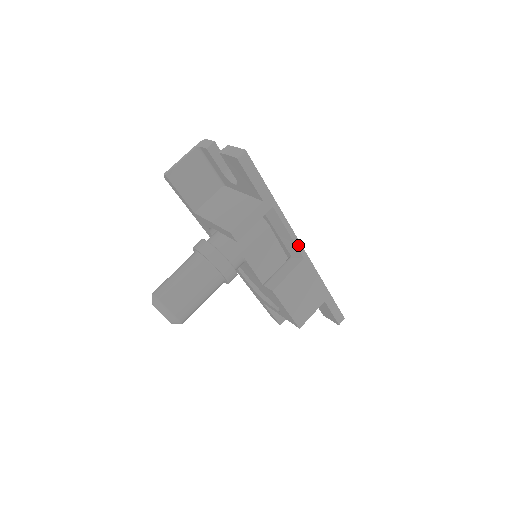
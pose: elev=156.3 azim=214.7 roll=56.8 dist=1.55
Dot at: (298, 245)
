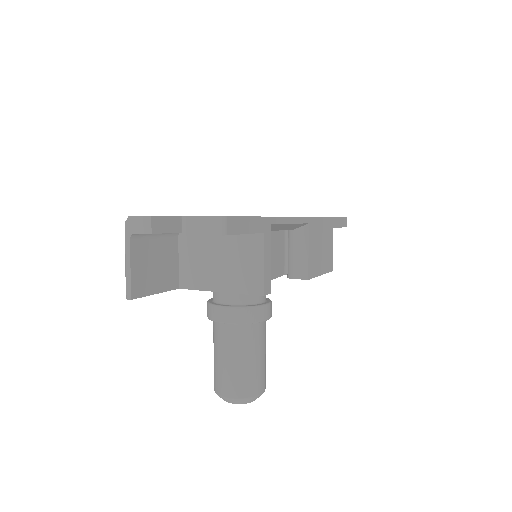
Dot at: (300, 221)
